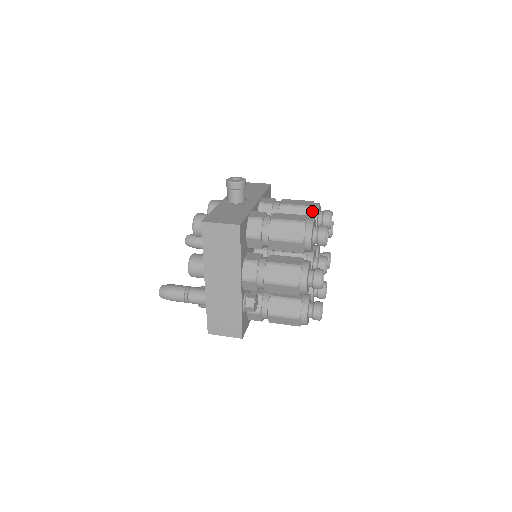
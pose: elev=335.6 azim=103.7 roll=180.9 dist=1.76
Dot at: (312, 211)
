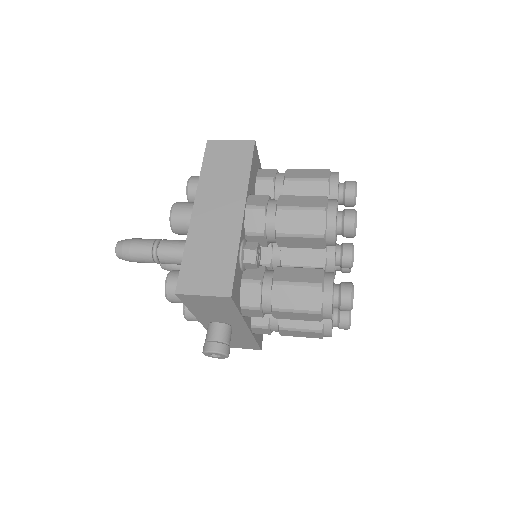
Dot at: occluded
